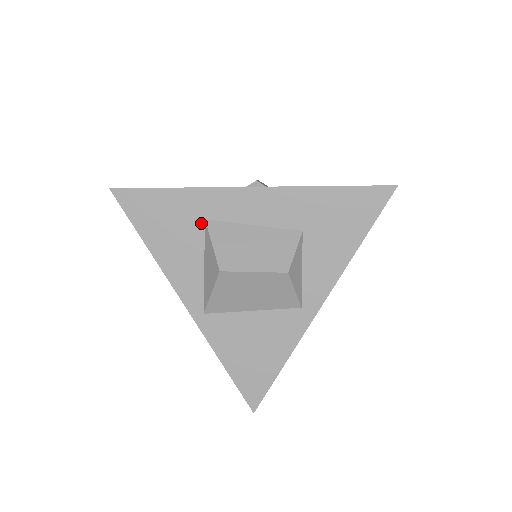
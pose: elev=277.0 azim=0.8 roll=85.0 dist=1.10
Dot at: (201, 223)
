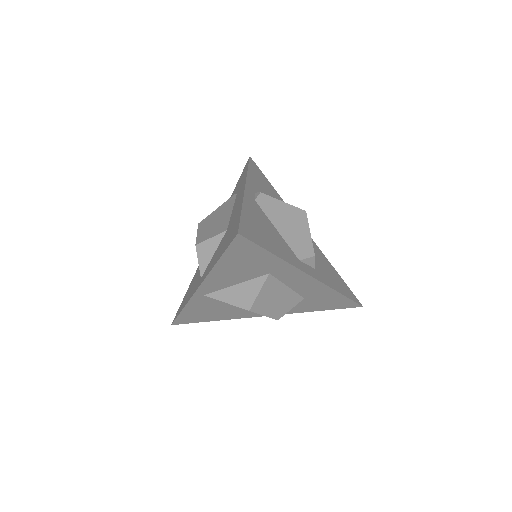
Dot at: (265, 273)
